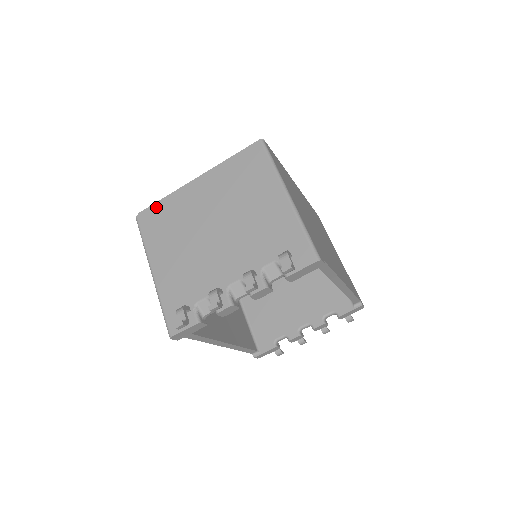
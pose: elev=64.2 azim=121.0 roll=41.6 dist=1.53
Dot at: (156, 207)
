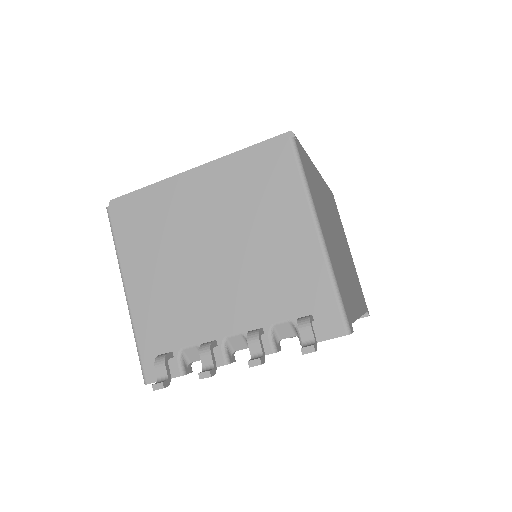
Dot at: (135, 201)
